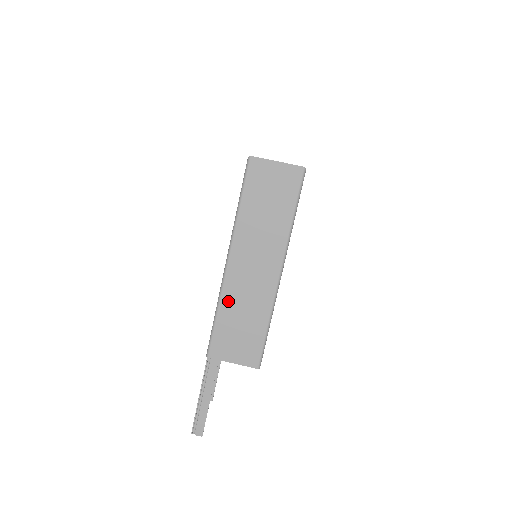
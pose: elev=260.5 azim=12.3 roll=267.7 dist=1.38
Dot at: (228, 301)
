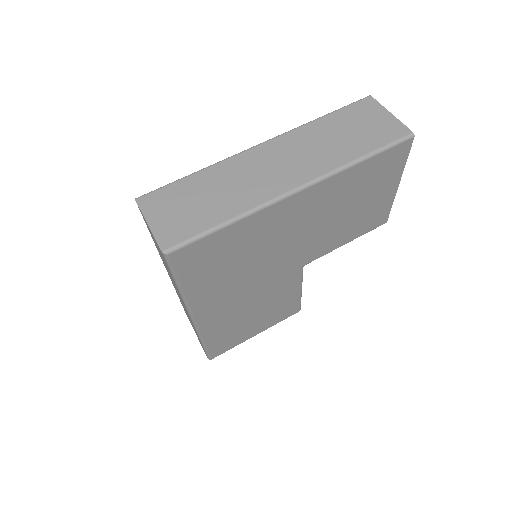
Dot at: occluded
